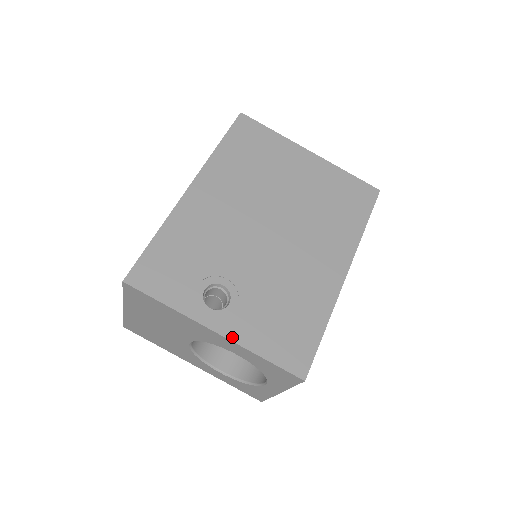
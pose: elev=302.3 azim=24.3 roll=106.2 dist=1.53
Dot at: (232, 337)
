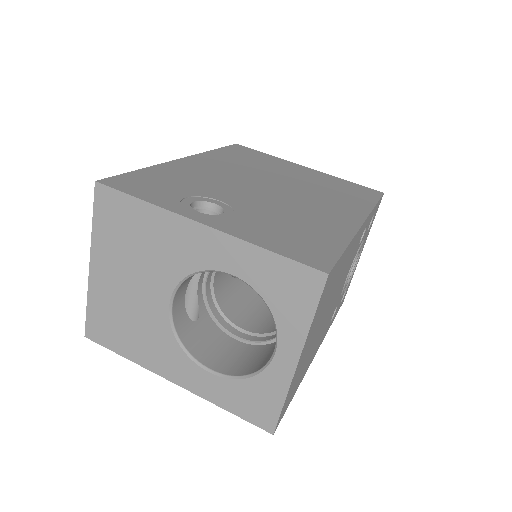
Dot at: (225, 230)
